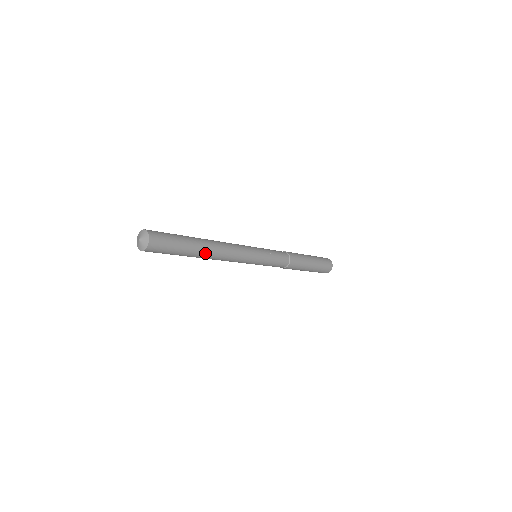
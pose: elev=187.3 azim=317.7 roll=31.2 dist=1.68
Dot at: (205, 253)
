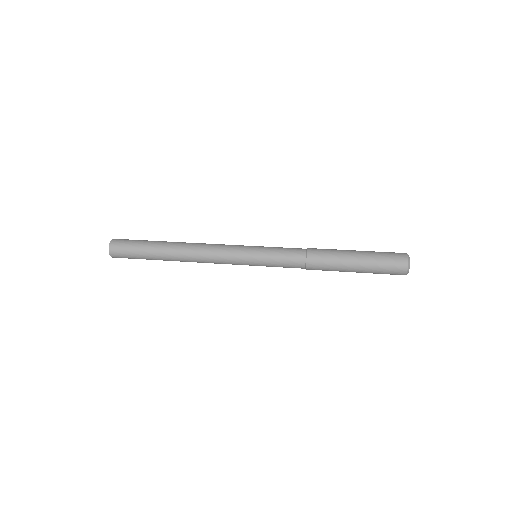
Dot at: (174, 260)
